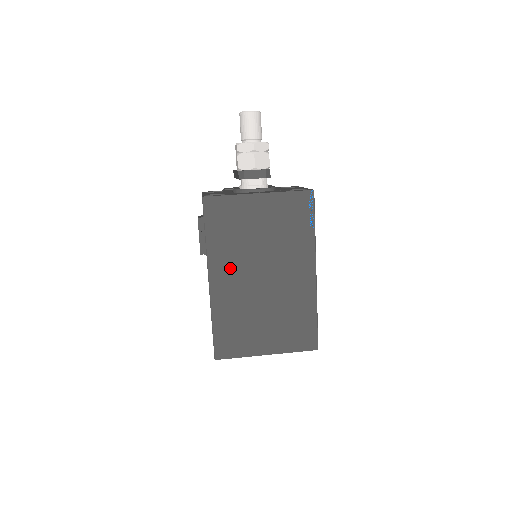
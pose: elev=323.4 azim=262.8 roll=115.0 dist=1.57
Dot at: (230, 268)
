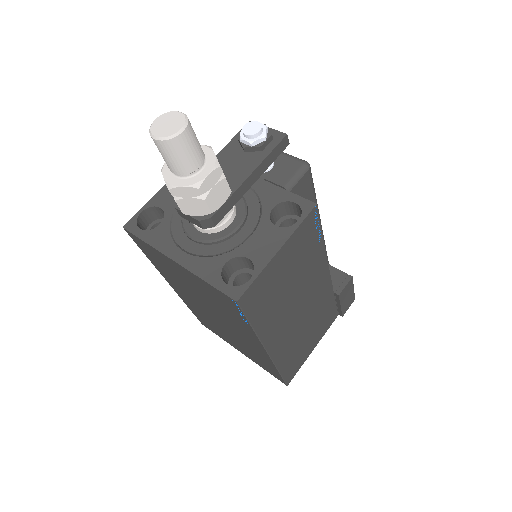
Dot at: (182, 290)
